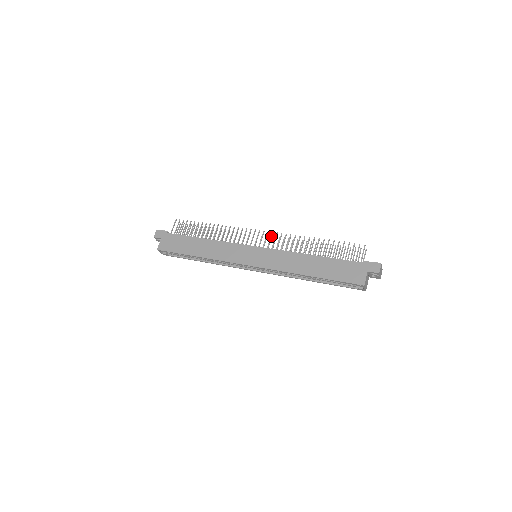
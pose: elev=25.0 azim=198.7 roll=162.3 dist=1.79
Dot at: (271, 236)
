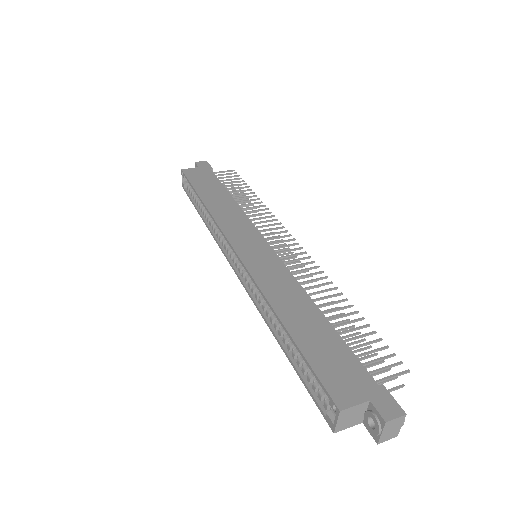
Dot at: occluded
